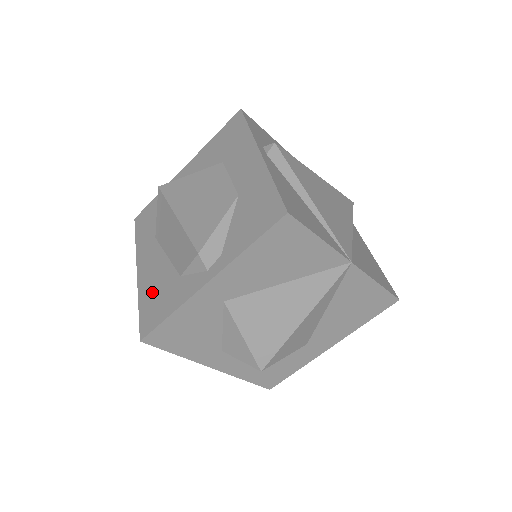
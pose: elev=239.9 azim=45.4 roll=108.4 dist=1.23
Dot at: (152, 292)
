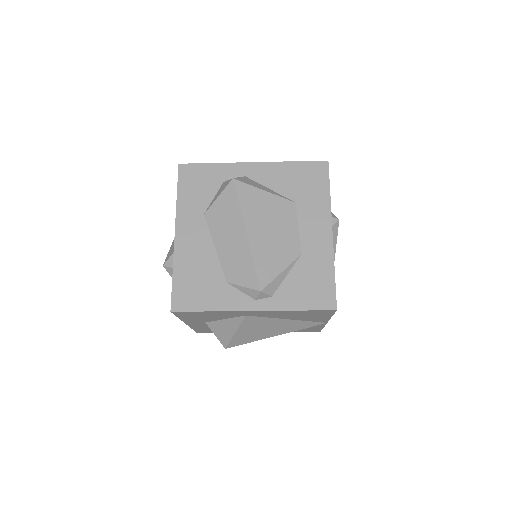
Dot at: (192, 273)
